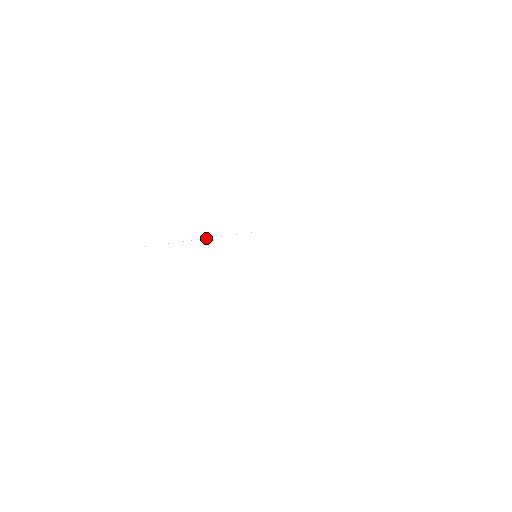
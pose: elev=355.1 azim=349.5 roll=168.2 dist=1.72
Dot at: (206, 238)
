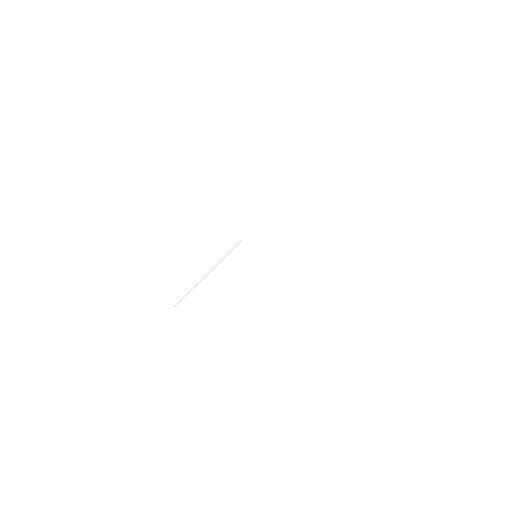
Dot at: (217, 264)
